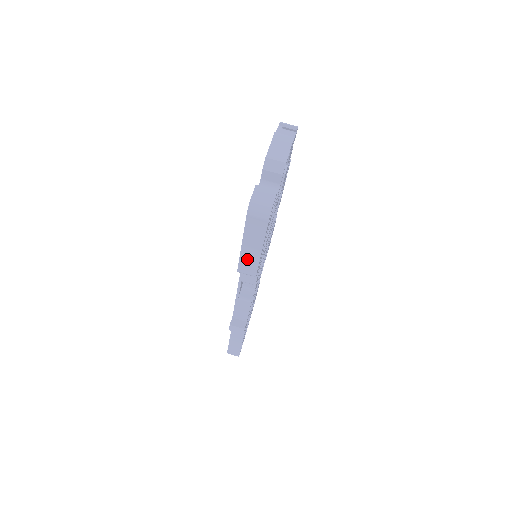
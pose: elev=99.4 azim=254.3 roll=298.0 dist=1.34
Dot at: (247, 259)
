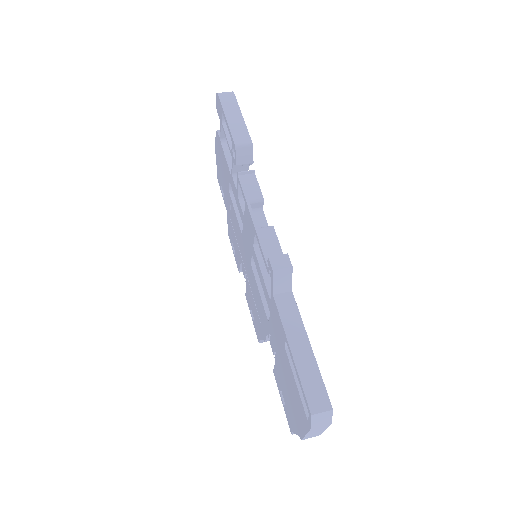
Dot at: (236, 129)
